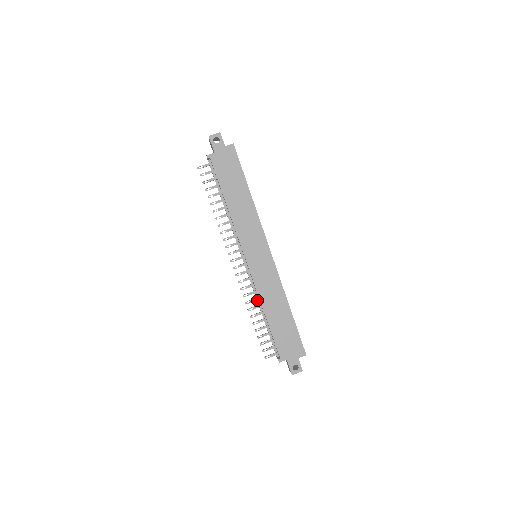
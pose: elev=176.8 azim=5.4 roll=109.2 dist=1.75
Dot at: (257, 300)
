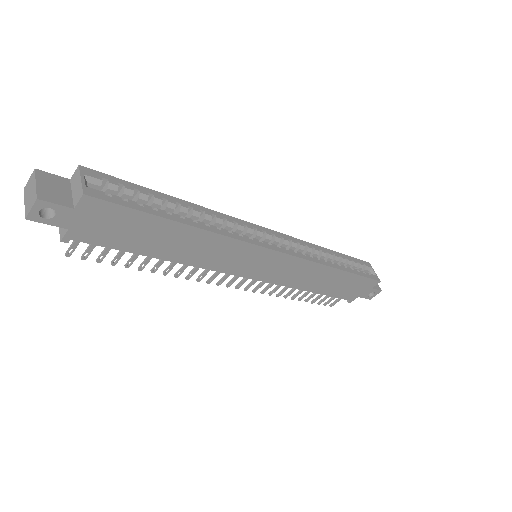
Dot at: occluded
